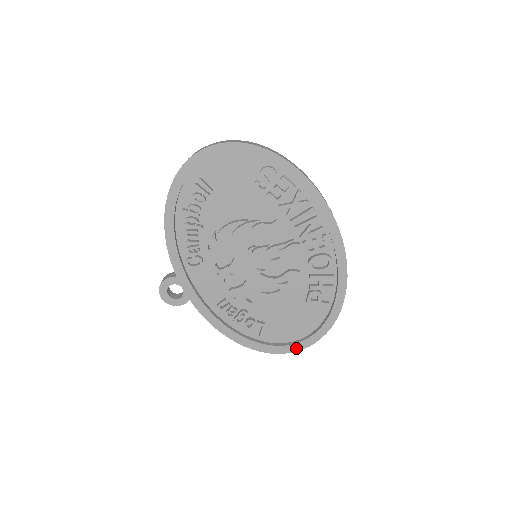
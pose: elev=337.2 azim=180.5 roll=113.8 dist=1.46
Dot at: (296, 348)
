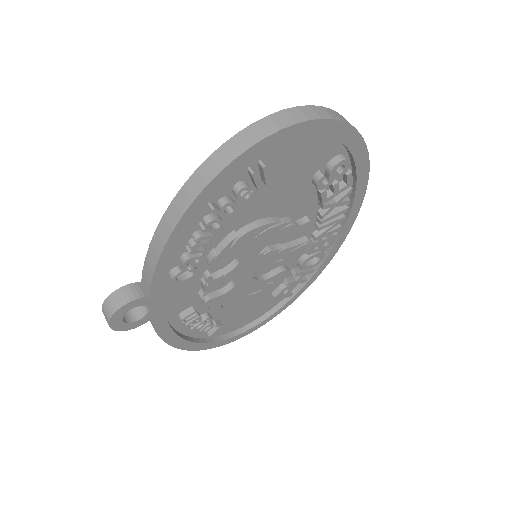
Dot at: (237, 338)
